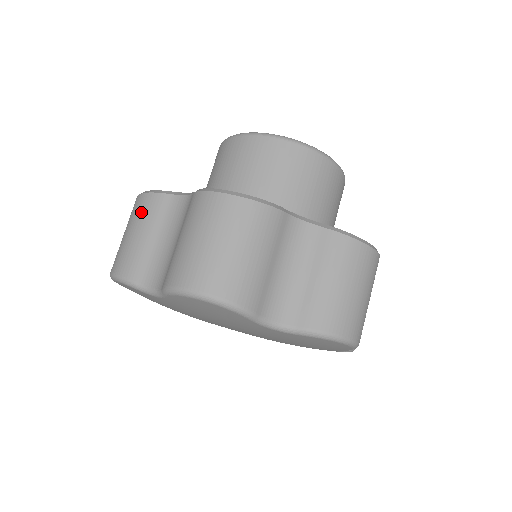
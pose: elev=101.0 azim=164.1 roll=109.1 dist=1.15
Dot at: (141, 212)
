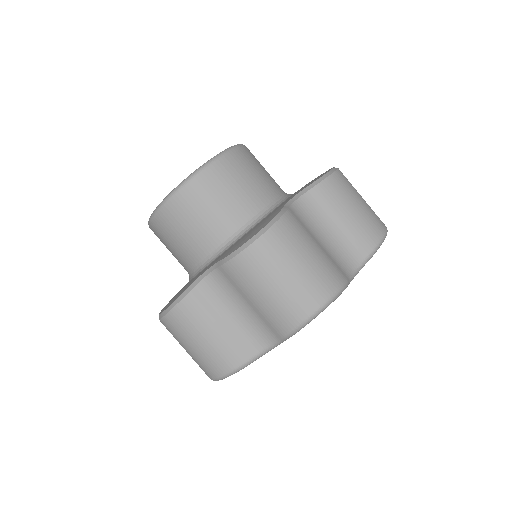
Dot at: occluded
